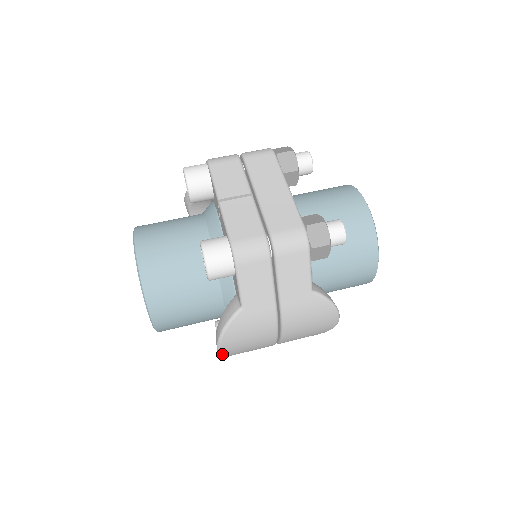
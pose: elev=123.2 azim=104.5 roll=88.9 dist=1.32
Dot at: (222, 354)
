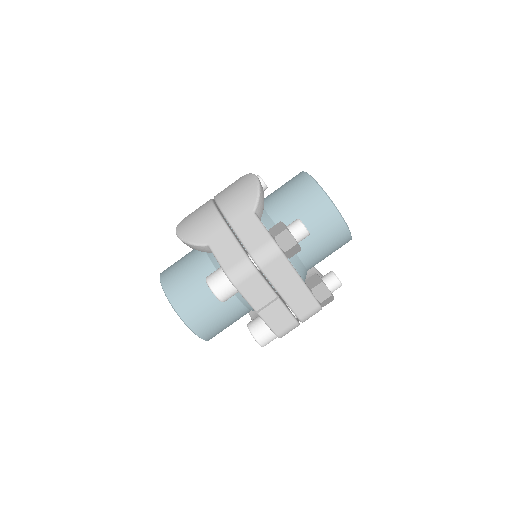
Dot at: occluded
